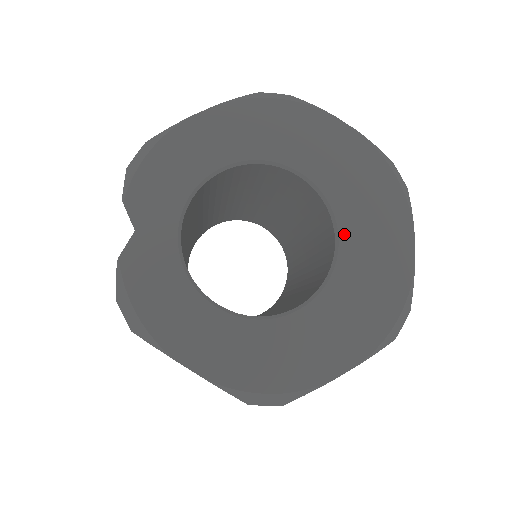
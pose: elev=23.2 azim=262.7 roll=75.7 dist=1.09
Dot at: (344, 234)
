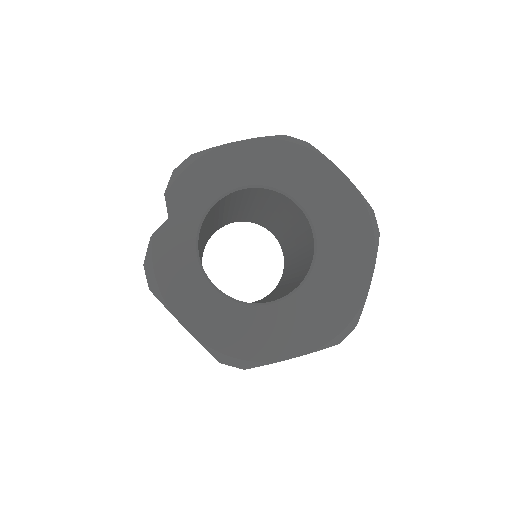
Dot at: (320, 257)
